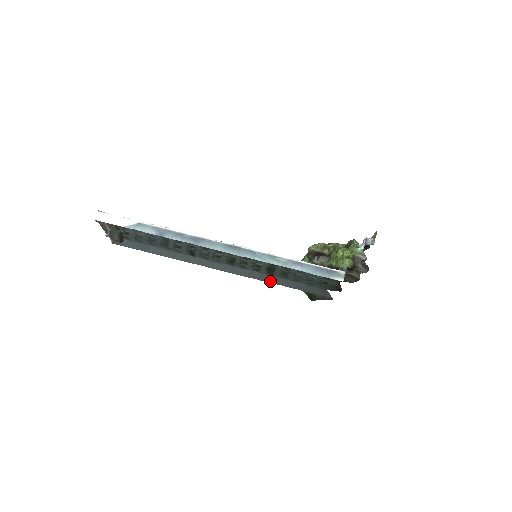
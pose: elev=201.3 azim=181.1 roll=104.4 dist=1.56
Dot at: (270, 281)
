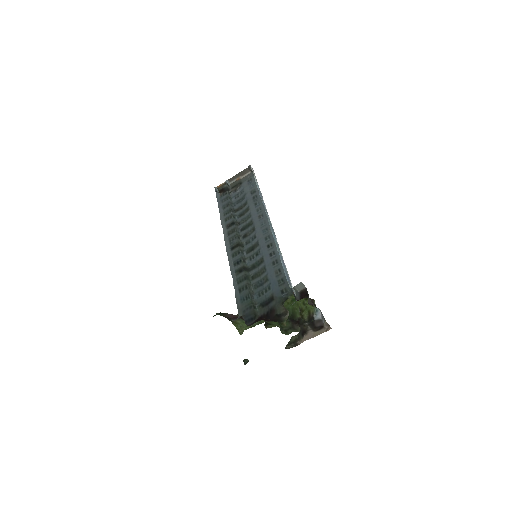
Dot at: (232, 272)
